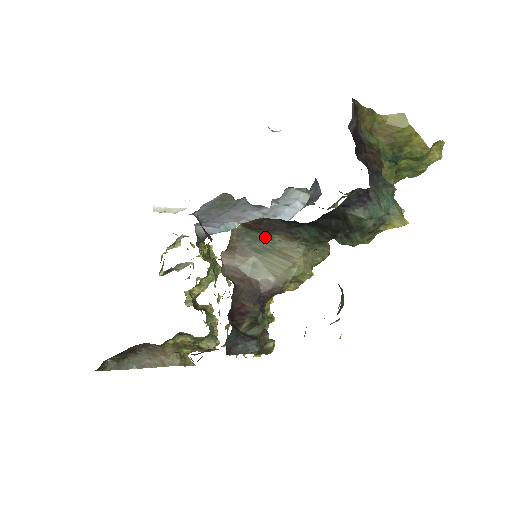
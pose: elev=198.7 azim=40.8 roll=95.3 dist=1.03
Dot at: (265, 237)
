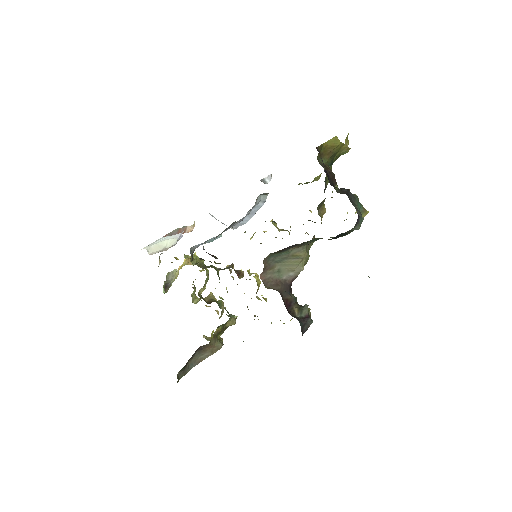
Dot at: (283, 253)
